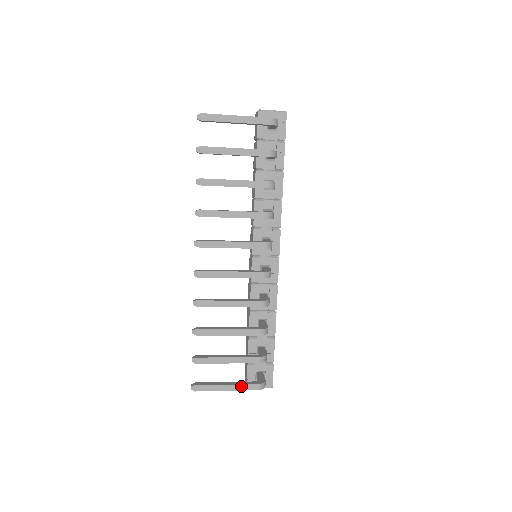
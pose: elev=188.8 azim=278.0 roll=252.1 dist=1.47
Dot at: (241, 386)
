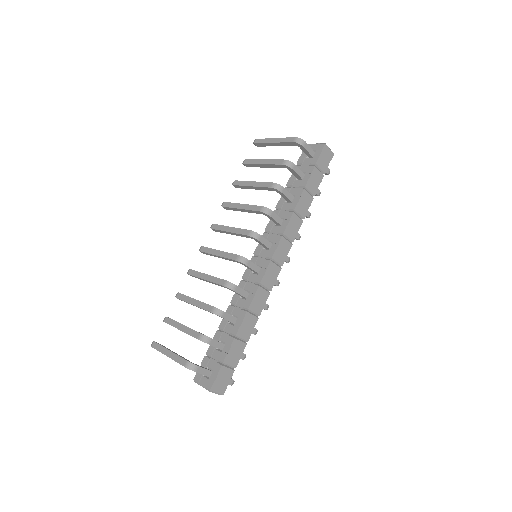
Dot at: (177, 356)
